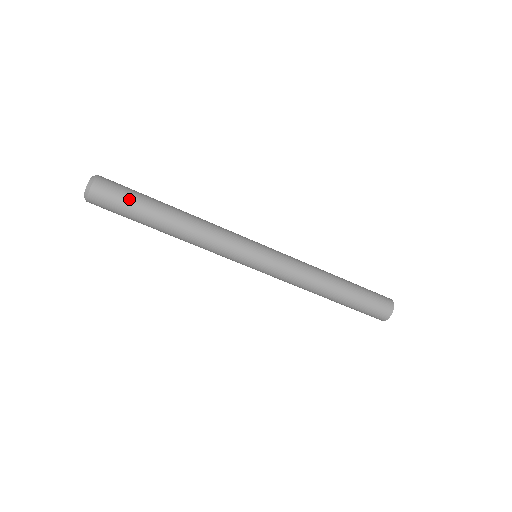
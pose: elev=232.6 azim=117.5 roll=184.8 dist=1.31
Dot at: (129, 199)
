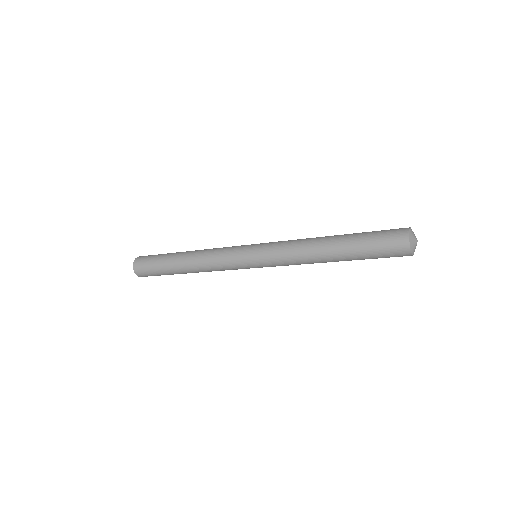
Dot at: (157, 274)
